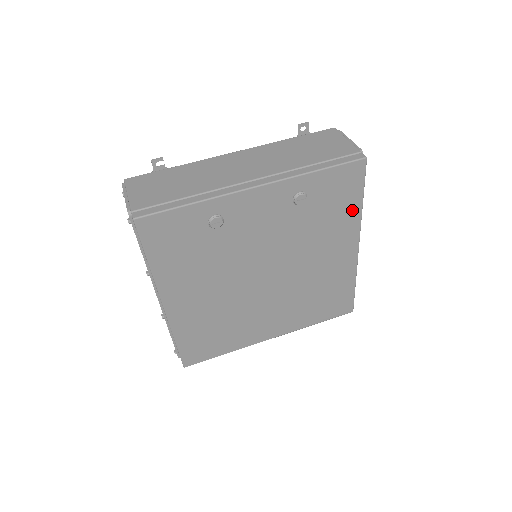
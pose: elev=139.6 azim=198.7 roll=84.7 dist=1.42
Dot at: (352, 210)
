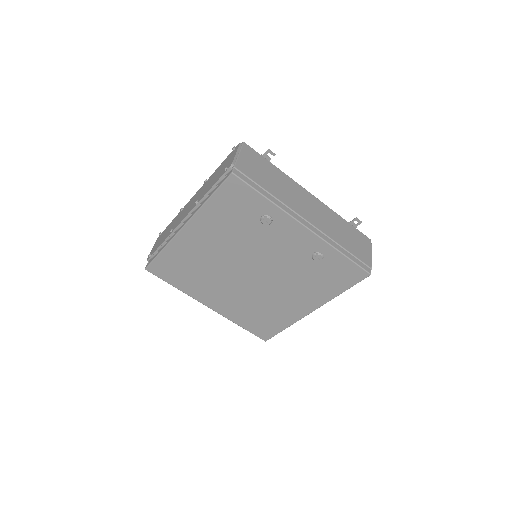
Dot at: (333, 291)
